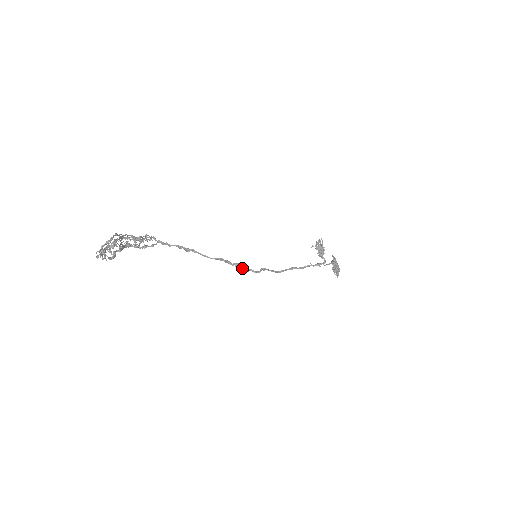
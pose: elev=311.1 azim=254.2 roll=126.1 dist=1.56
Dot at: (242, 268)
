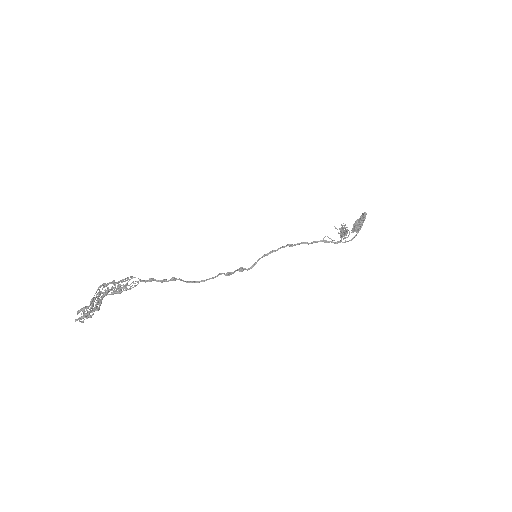
Dot at: (234, 272)
